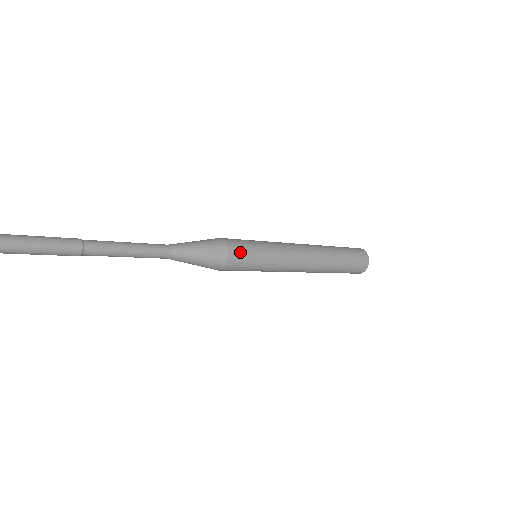
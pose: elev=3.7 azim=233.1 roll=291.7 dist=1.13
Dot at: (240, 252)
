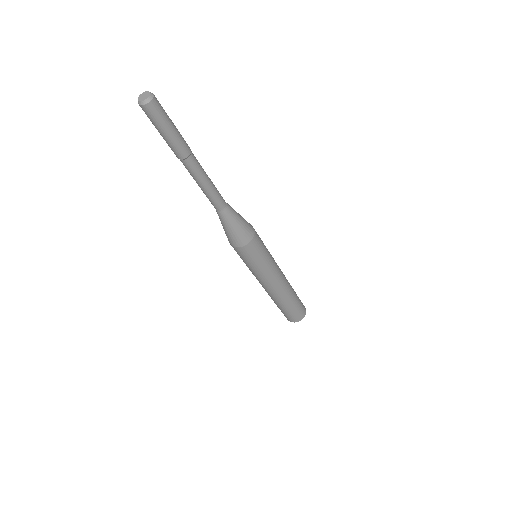
Dot at: (258, 235)
